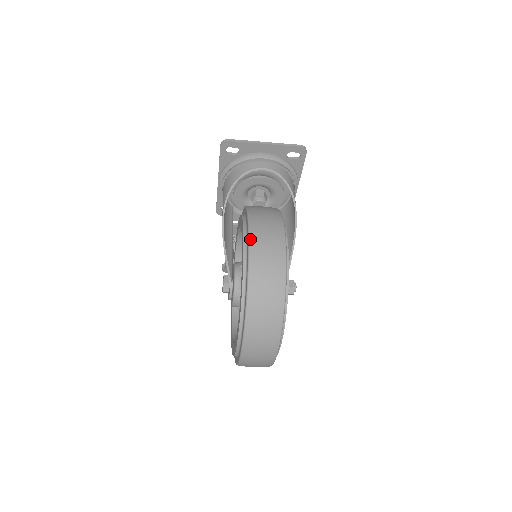
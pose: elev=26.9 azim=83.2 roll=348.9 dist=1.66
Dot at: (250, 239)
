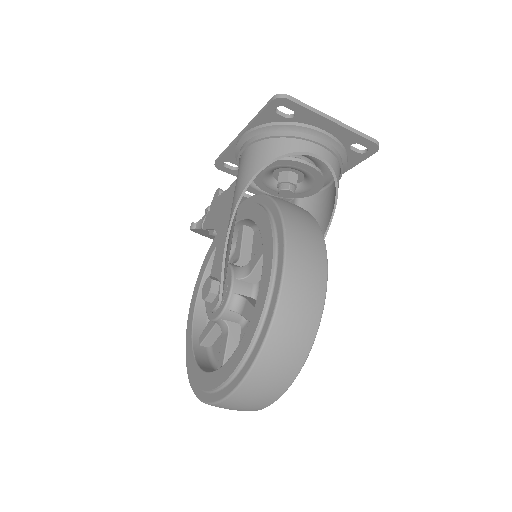
Dot at: (284, 280)
